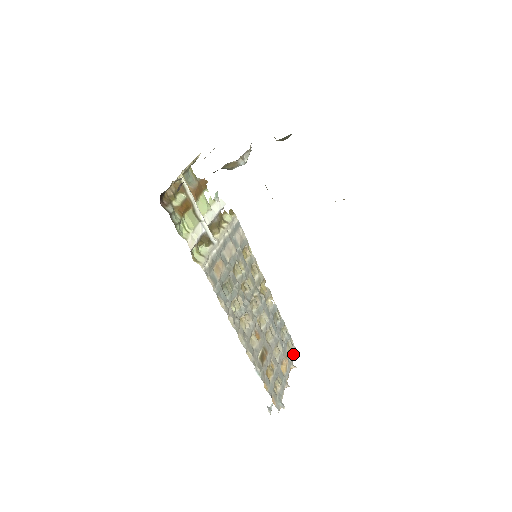
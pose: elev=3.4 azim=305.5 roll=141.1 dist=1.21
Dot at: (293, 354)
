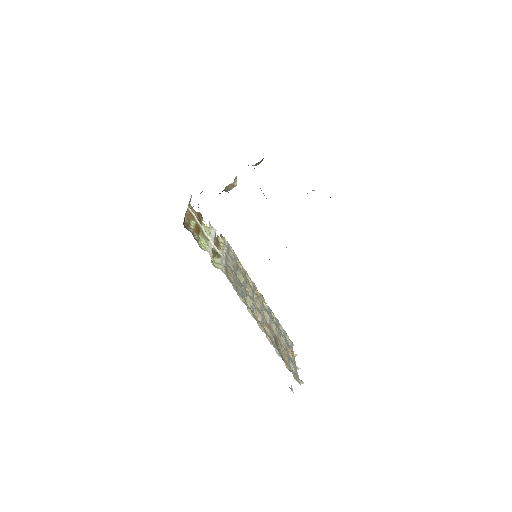
Dot at: (292, 346)
